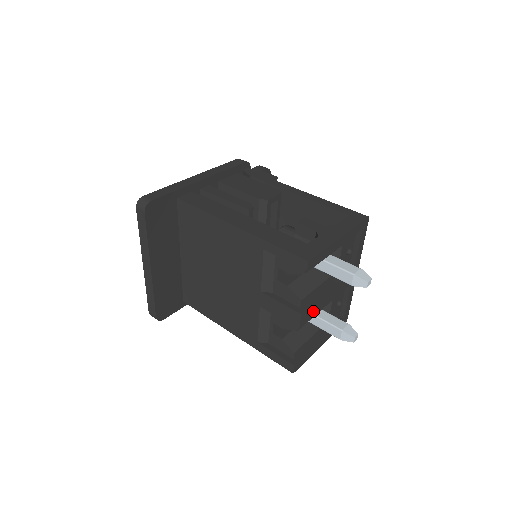
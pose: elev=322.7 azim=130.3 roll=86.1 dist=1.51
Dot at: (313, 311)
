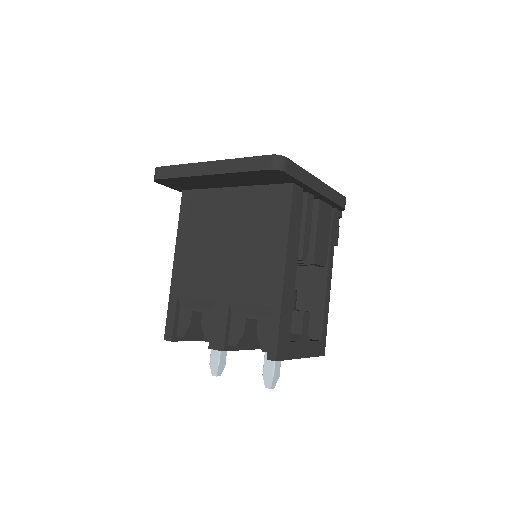
Dot at: occluded
